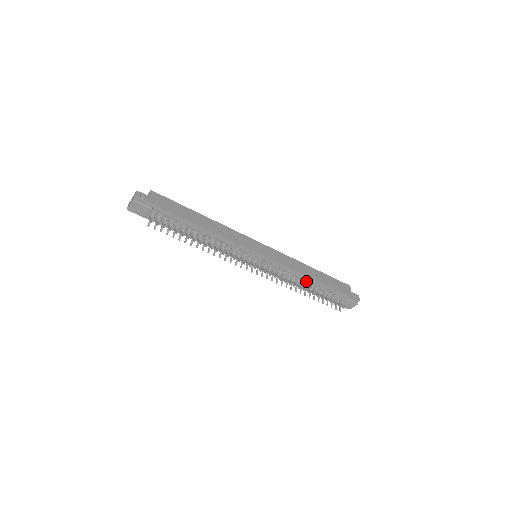
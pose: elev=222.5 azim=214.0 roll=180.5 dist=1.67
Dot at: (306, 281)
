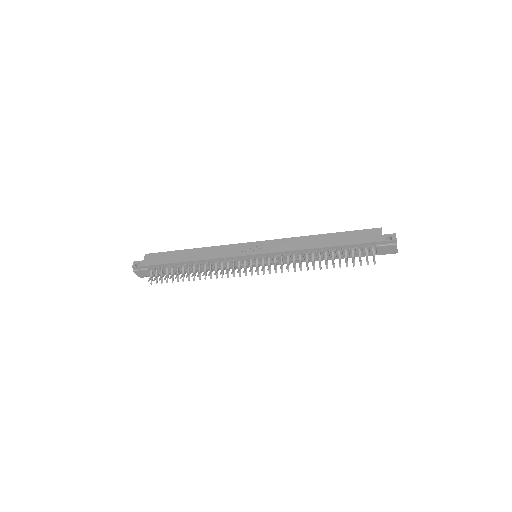
Dot at: (318, 253)
